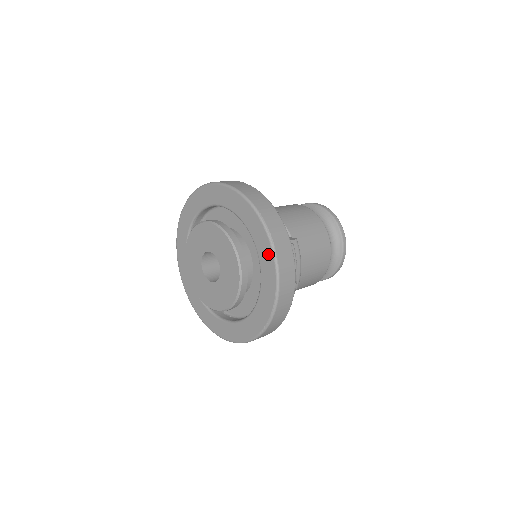
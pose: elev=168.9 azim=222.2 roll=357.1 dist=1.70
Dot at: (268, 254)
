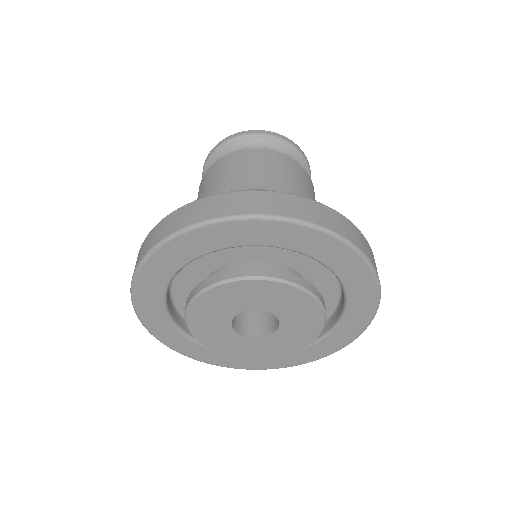
Dot at: (368, 289)
